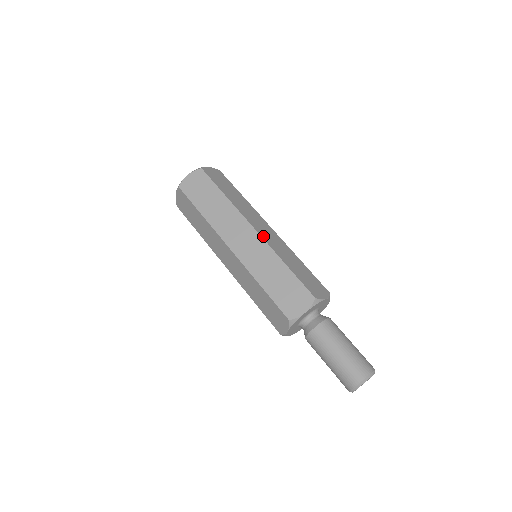
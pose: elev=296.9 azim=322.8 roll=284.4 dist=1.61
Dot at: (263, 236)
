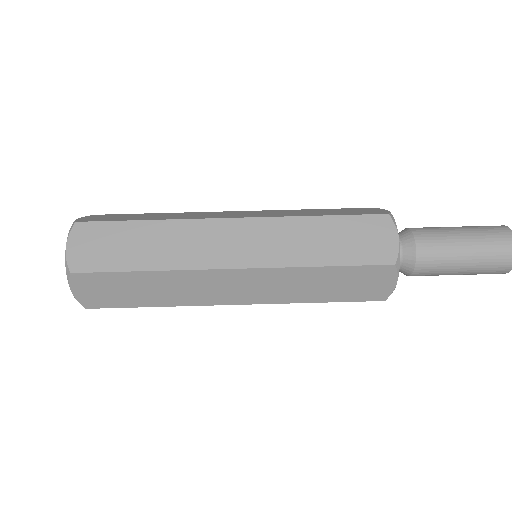
Dot at: (252, 216)
